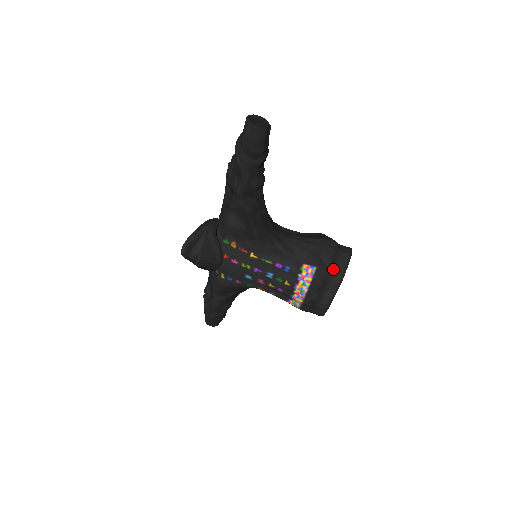
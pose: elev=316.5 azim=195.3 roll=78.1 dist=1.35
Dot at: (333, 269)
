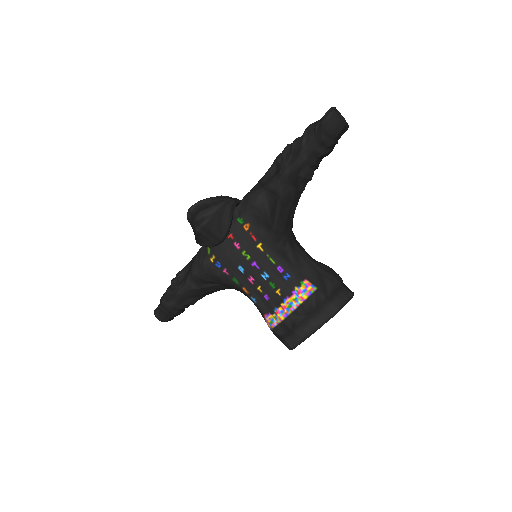
Dot at: (332, 298)
